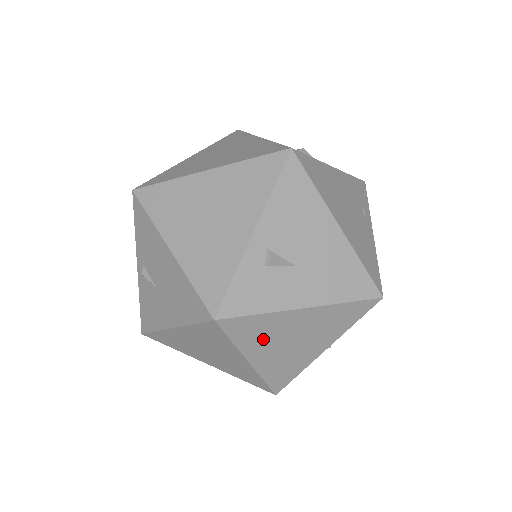
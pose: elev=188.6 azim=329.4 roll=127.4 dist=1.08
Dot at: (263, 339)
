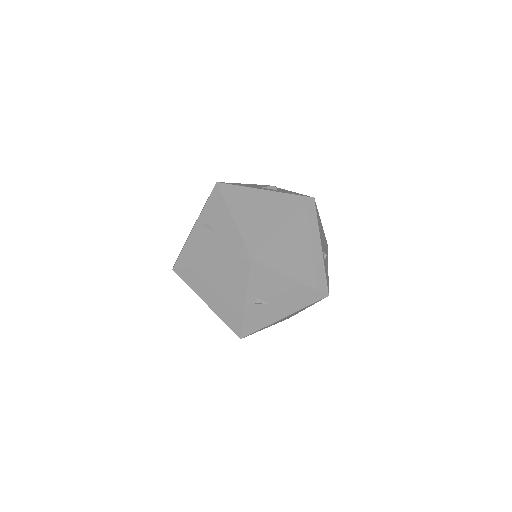
Dot at: occluded
